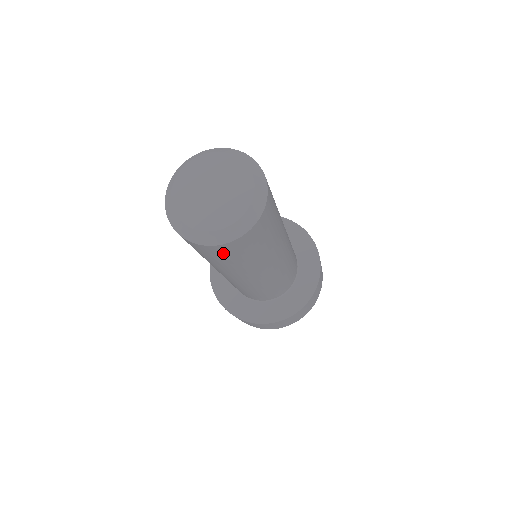
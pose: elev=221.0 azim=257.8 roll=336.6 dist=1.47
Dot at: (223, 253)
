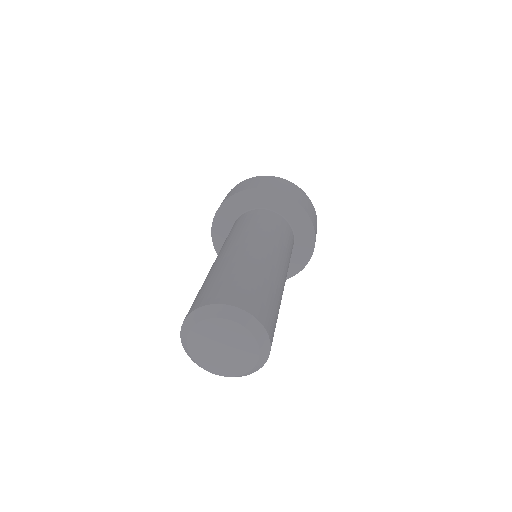
Dot at: occluded
